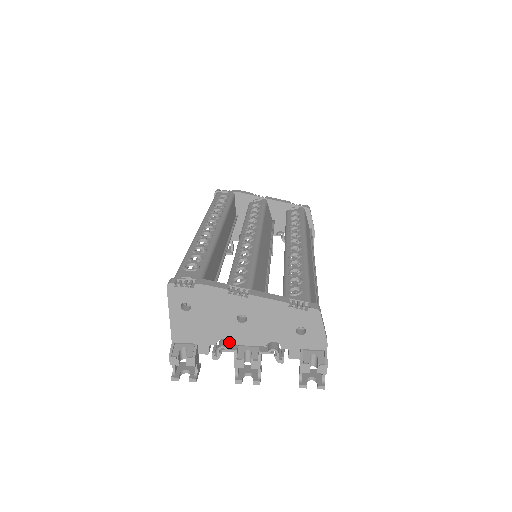
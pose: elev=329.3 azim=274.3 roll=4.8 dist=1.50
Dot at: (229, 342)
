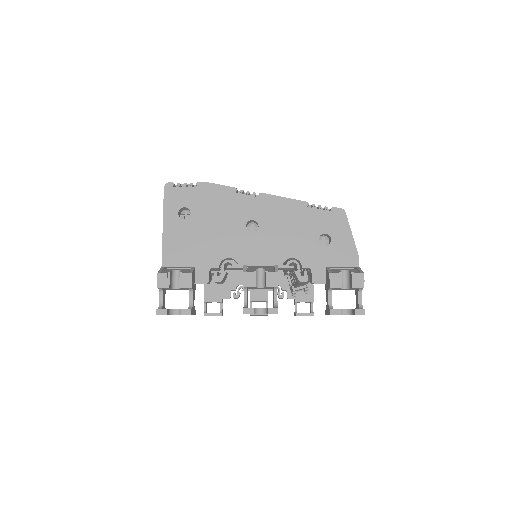
Dot at: occluded
